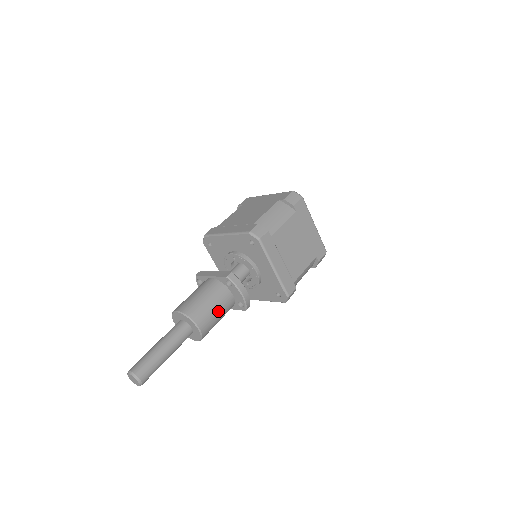
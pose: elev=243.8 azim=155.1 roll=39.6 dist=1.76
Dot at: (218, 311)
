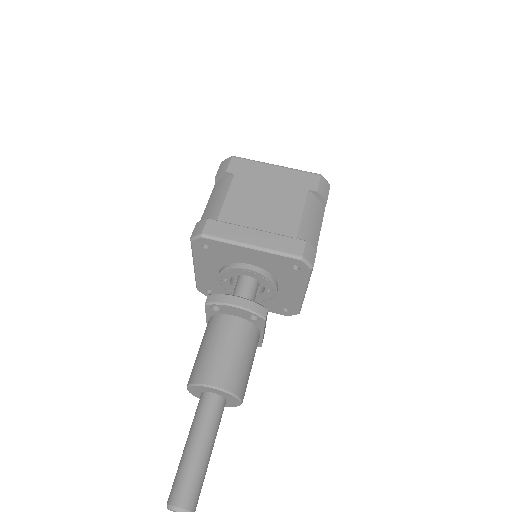
Dot at: (228, 348)
